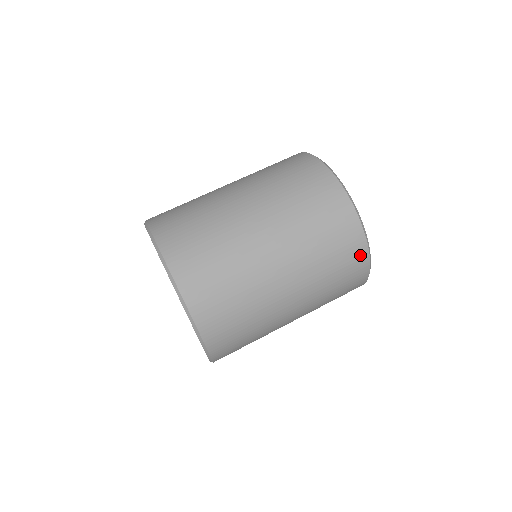
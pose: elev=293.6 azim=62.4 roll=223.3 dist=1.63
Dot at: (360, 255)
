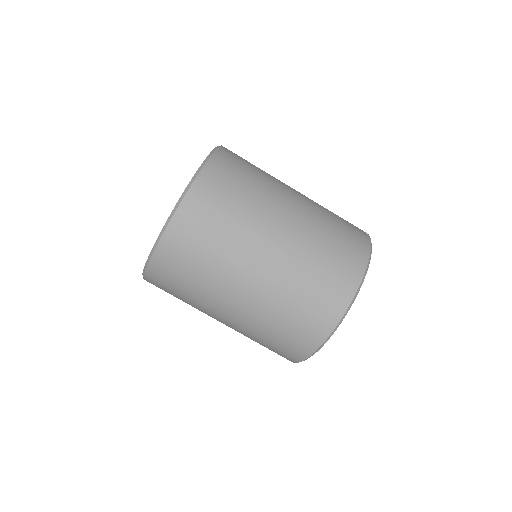
Dot at: (304, 349)
